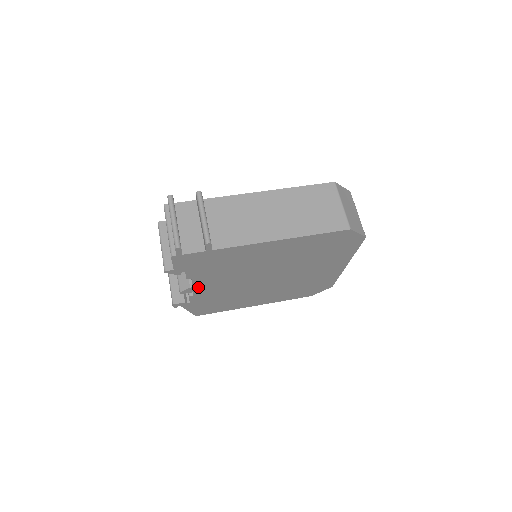
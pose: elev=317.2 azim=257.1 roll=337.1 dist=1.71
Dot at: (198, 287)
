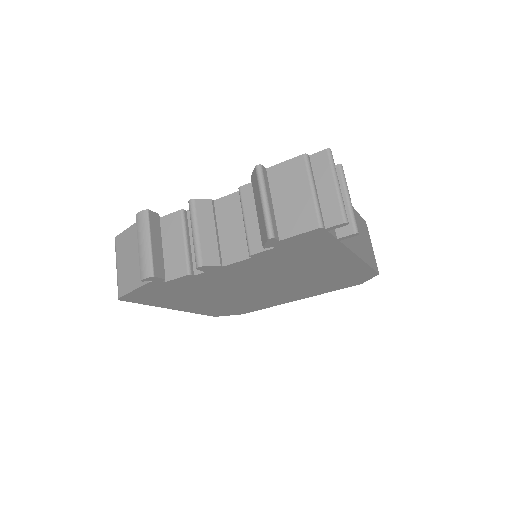
Dot at: (223, 269)
